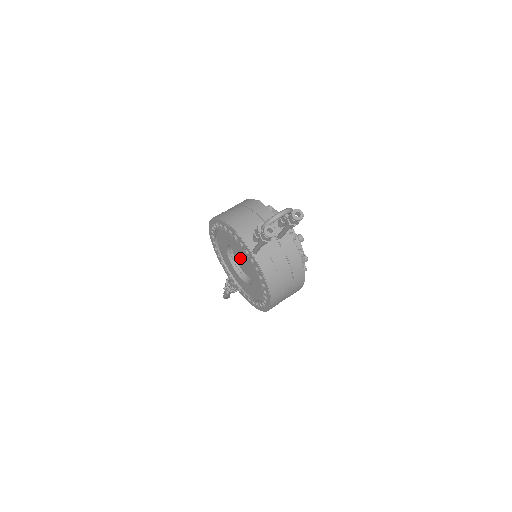
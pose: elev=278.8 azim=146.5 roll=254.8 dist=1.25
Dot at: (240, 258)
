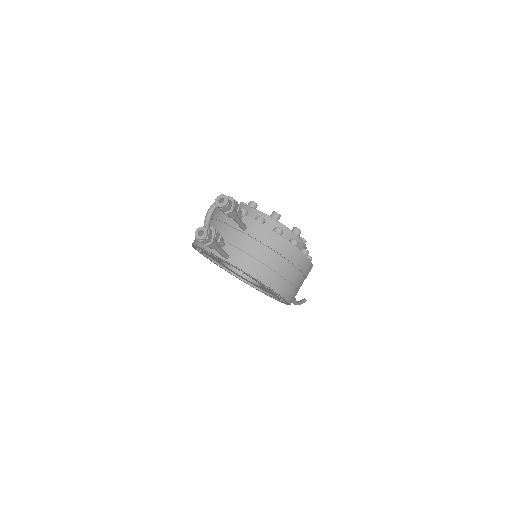
Dot at: occluded
